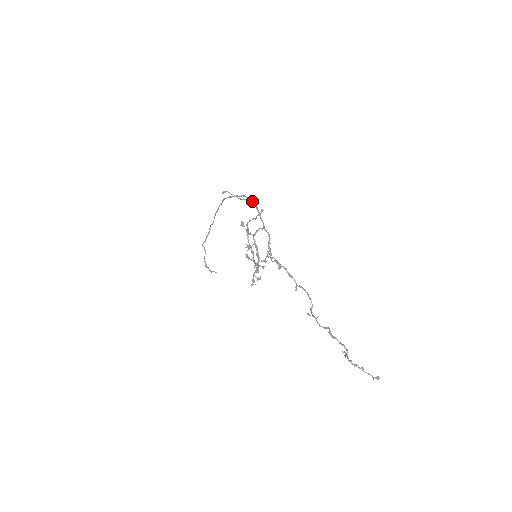
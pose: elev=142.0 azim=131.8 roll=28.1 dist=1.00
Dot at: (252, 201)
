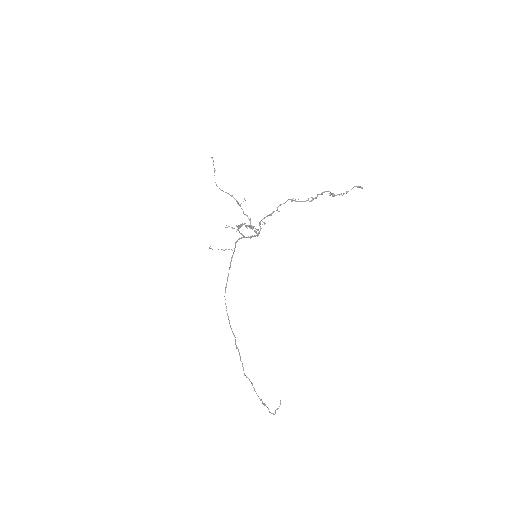
Dot at: occluded
